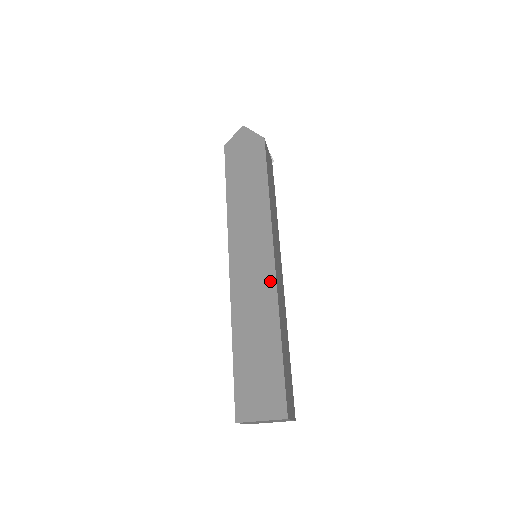
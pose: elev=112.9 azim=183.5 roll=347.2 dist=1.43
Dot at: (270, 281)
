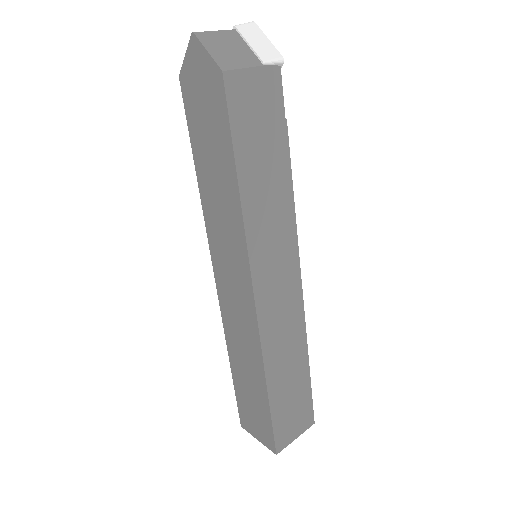
Dot at: (252, 322)
